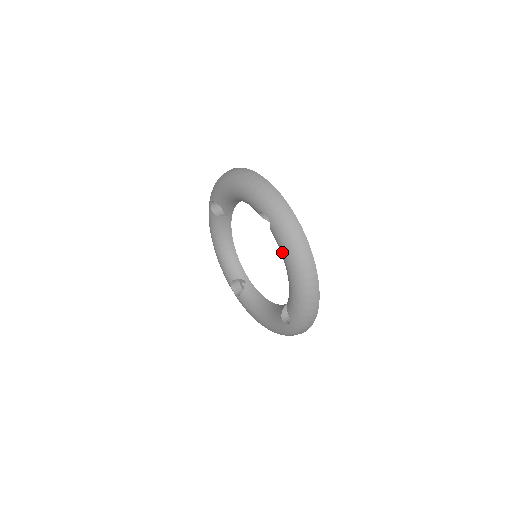
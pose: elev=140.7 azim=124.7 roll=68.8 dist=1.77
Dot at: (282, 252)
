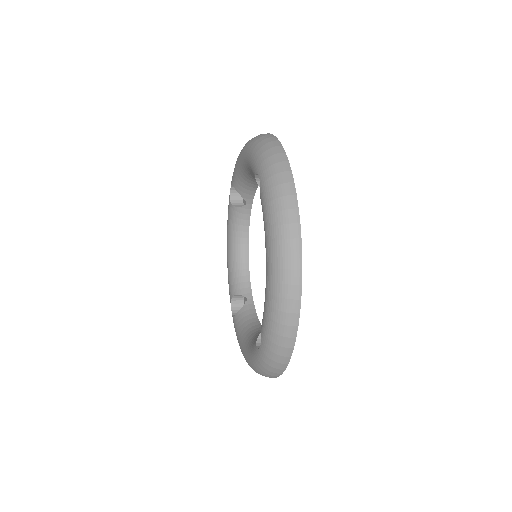
Dot at: (264, 228)
